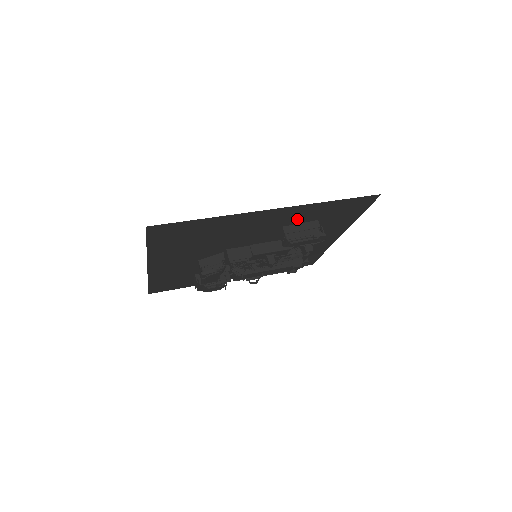
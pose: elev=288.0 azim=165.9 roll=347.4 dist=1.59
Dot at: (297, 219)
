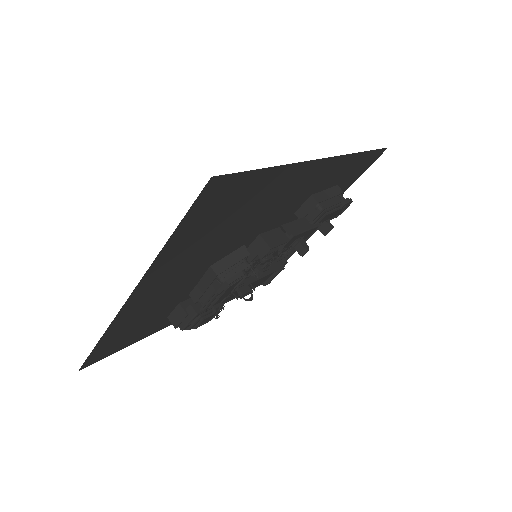
Dot at: (319, 185)
